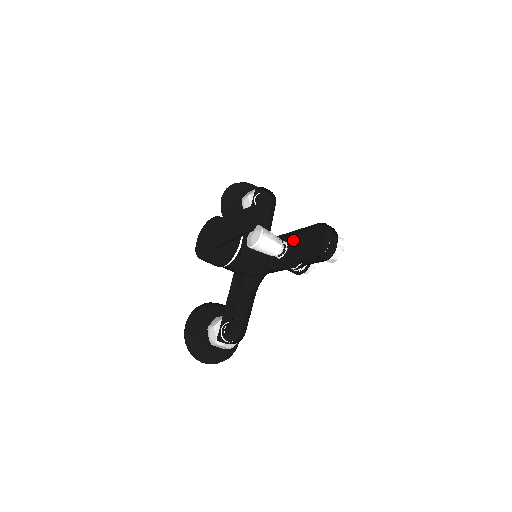
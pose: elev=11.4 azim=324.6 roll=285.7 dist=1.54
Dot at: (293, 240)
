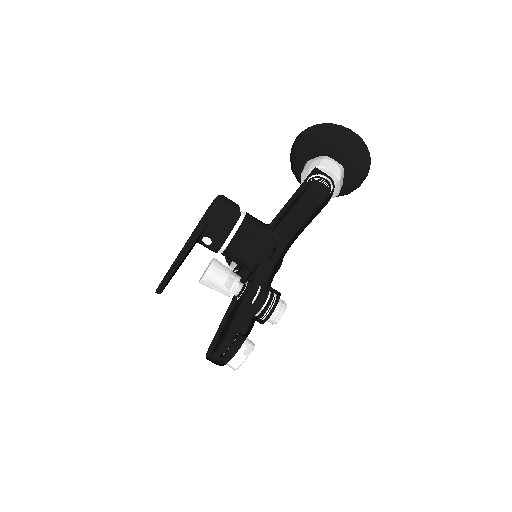
Dot at: (240, 301)
